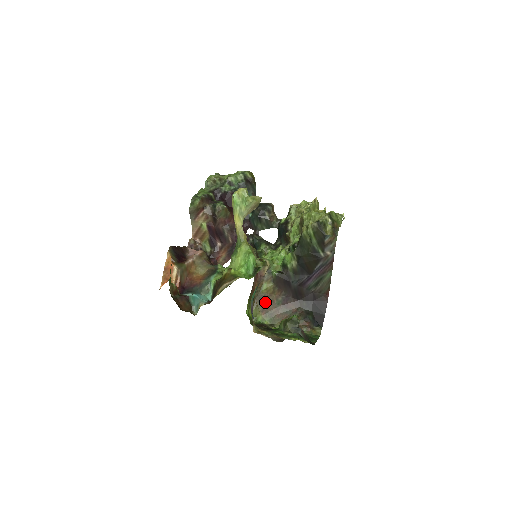
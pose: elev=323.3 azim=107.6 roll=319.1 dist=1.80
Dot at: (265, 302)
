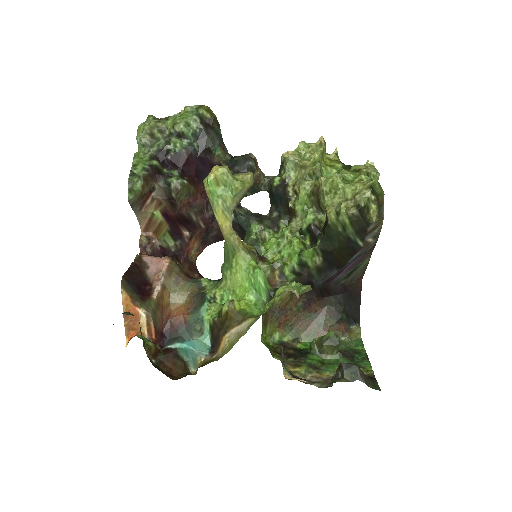
Dot at: (281, 314)
